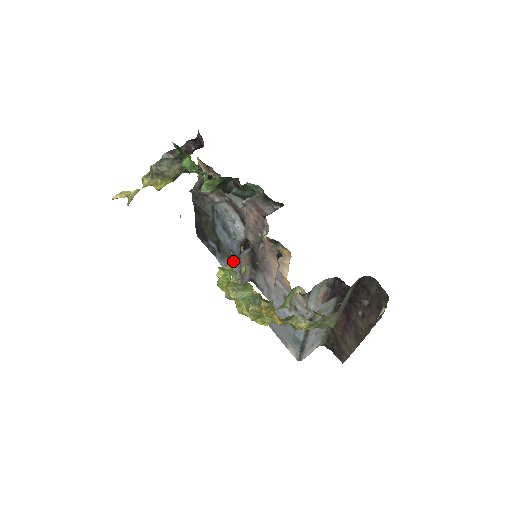
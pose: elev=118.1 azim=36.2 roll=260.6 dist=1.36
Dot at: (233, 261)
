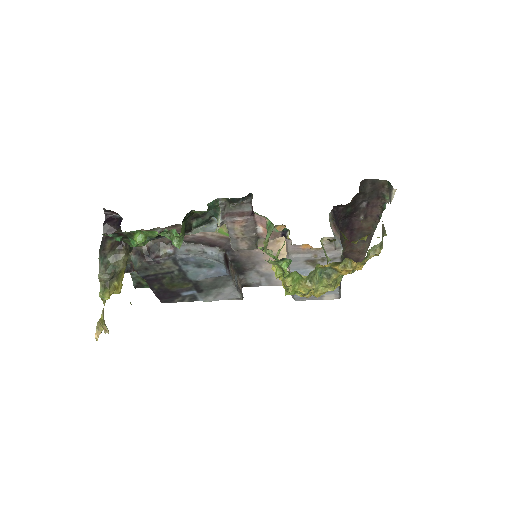
Dot at: (281, 265)
